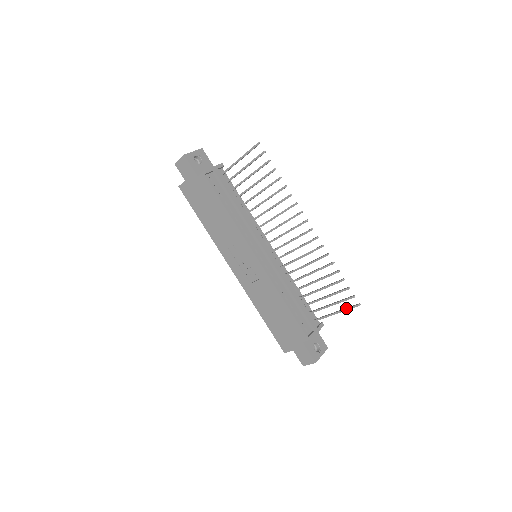
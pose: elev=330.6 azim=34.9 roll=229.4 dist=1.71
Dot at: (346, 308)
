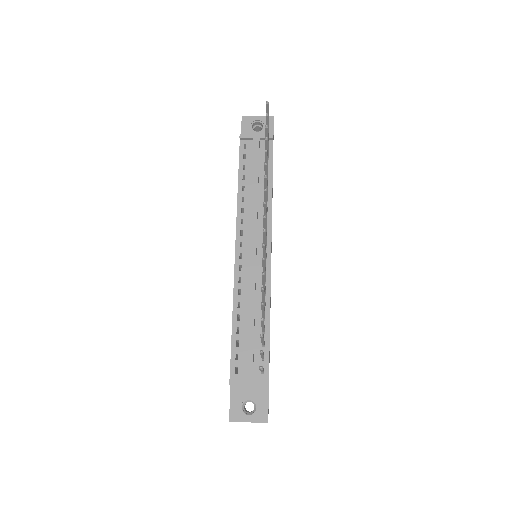
Dot at: occluded
